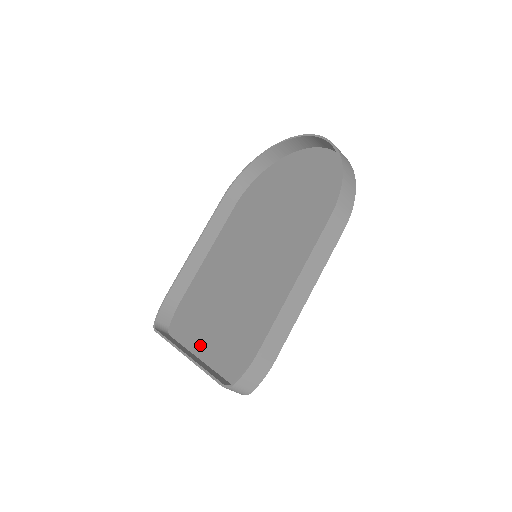
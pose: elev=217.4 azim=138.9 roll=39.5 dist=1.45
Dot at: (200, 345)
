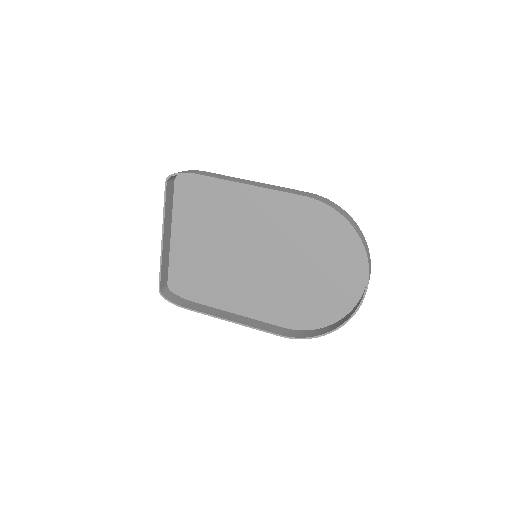
Dot at: (179, 228)
